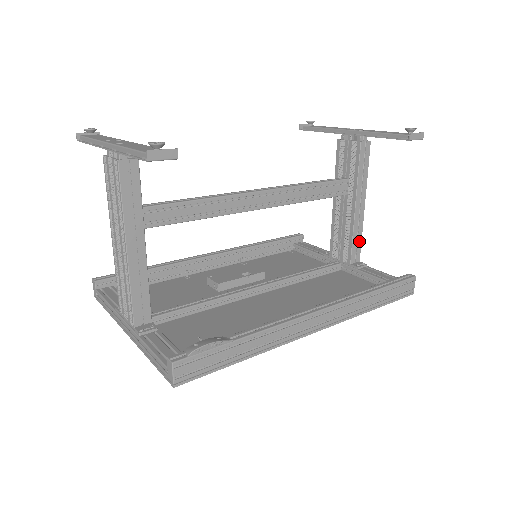
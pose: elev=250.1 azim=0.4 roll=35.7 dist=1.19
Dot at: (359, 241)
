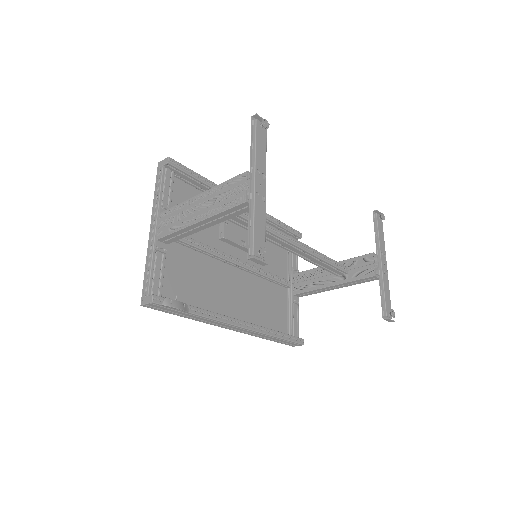
Dot at: (311, 293)
